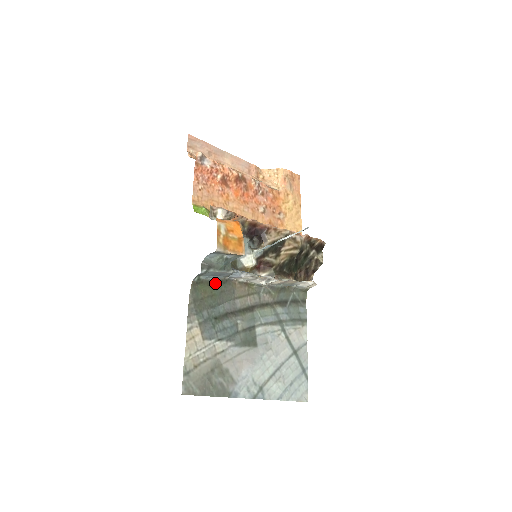
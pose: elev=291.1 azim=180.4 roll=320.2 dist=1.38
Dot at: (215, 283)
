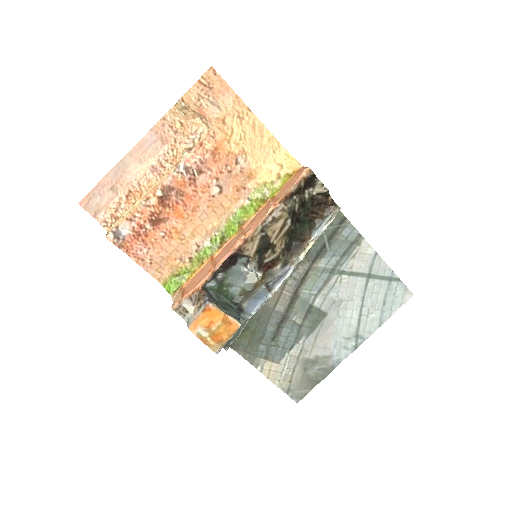
Dot at: (246, 324)
